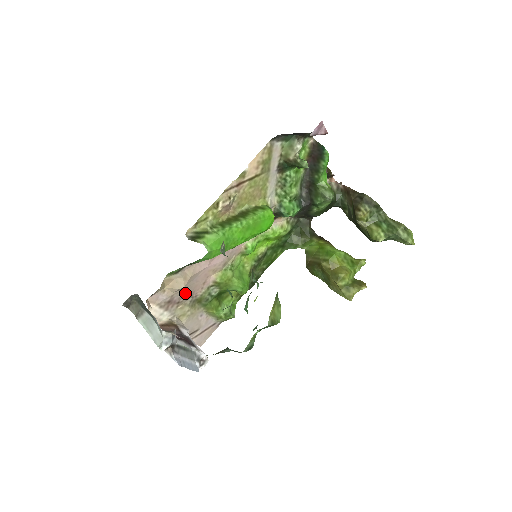
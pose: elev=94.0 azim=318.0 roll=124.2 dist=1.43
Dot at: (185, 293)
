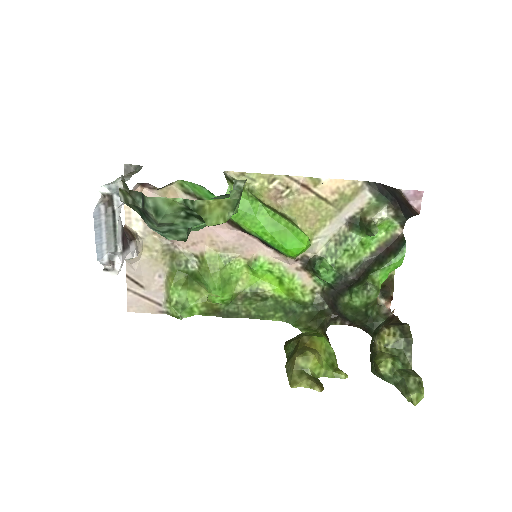
Dot at: occluded
